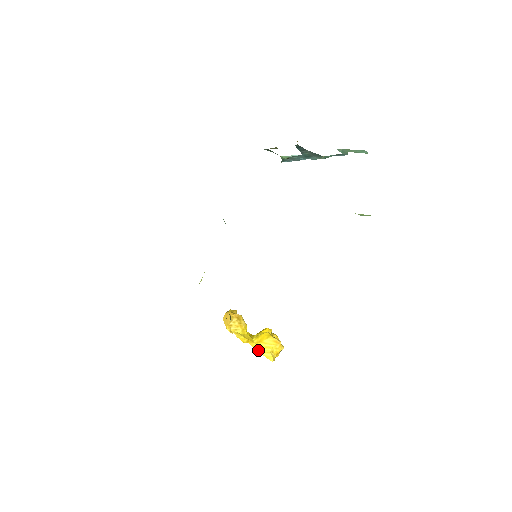
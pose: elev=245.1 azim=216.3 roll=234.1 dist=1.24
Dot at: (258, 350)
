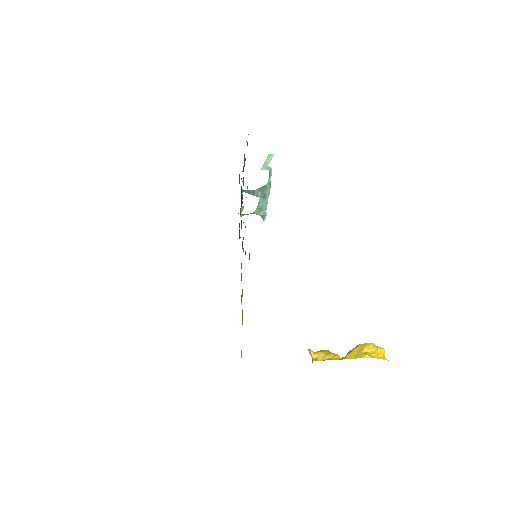
Dot at: (350, 358)
